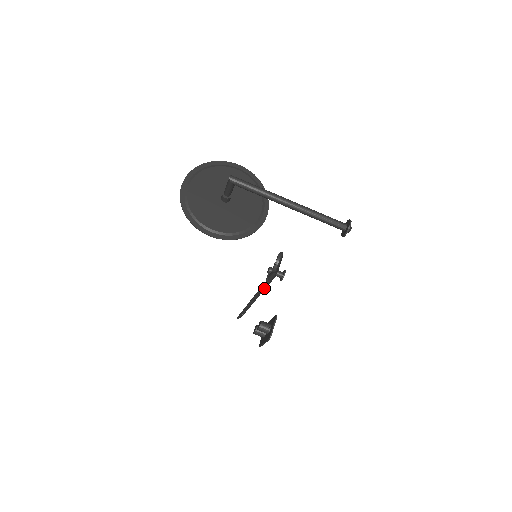
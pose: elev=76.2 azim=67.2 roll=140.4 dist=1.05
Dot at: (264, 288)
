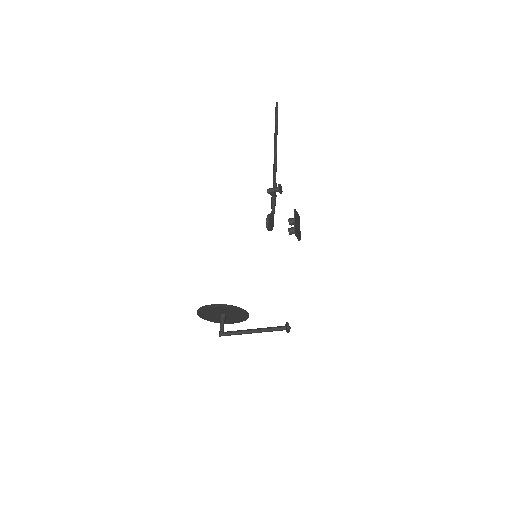
Dot at: (276, 162)
